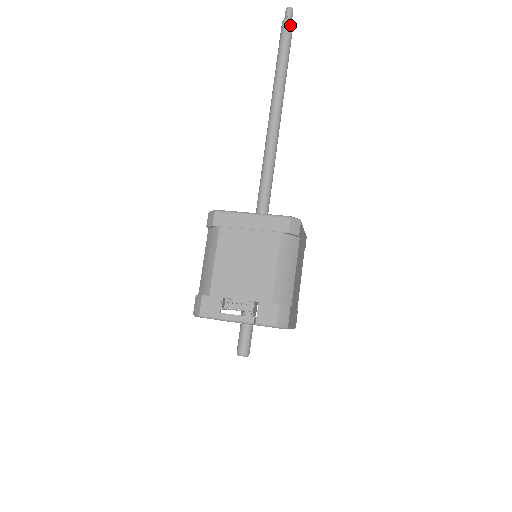
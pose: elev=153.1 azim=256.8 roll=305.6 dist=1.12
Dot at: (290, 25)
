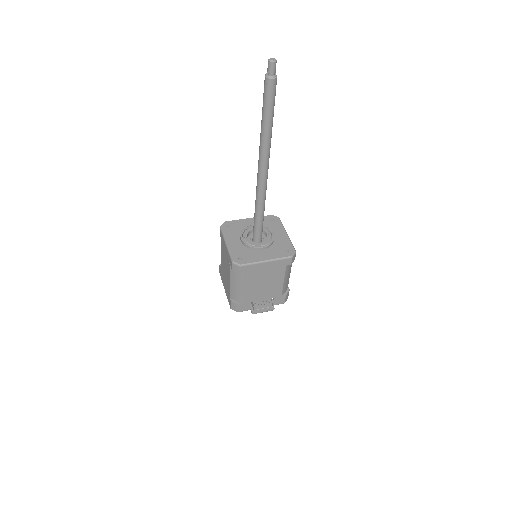
Dot at: (275, 84)
